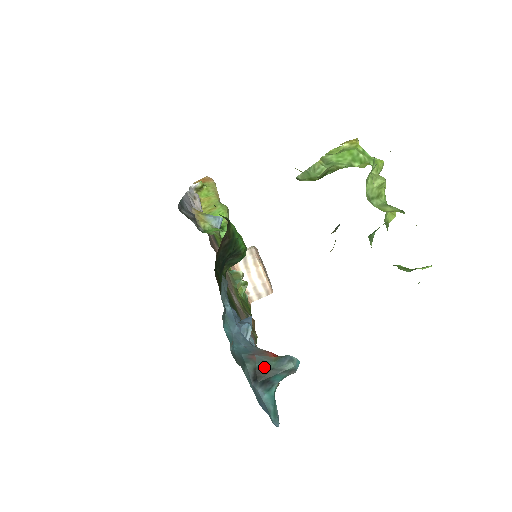
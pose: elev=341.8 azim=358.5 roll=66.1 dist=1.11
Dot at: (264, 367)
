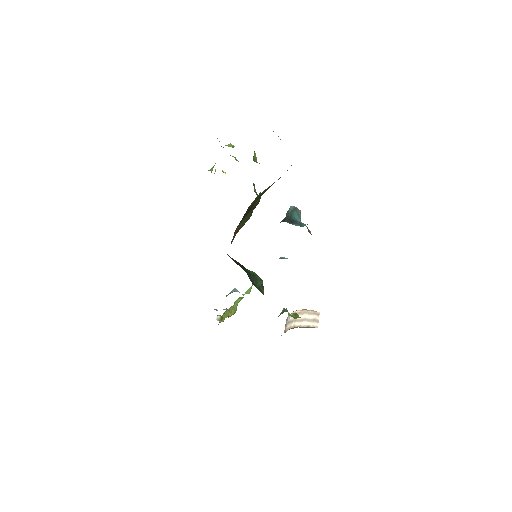
Dot at: (284, 220)
